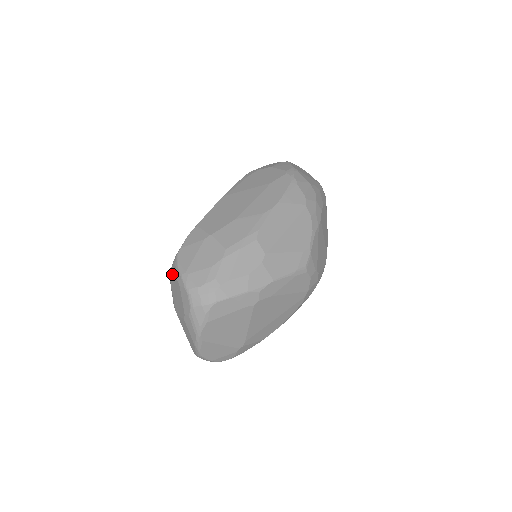
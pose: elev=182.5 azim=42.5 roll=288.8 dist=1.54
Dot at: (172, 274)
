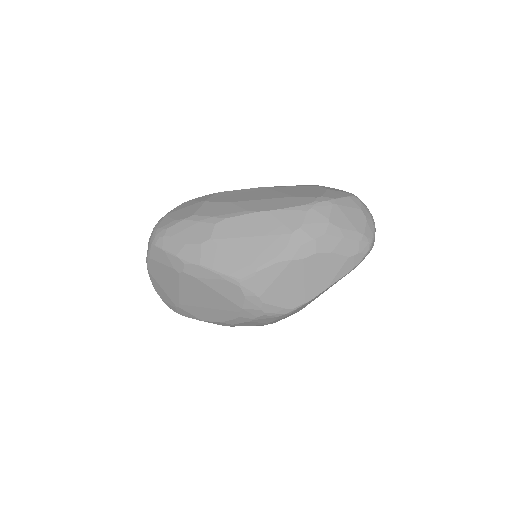
Dot at: occluded
